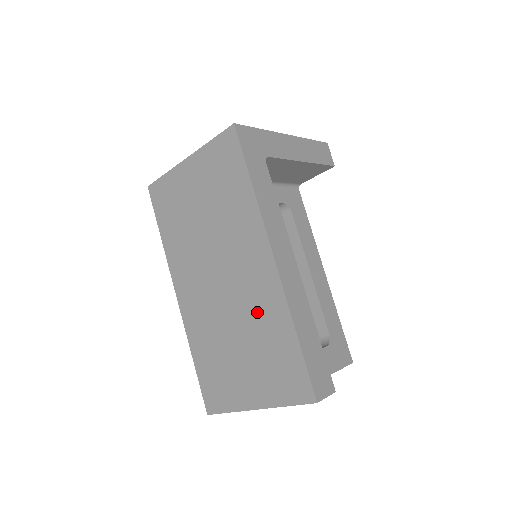
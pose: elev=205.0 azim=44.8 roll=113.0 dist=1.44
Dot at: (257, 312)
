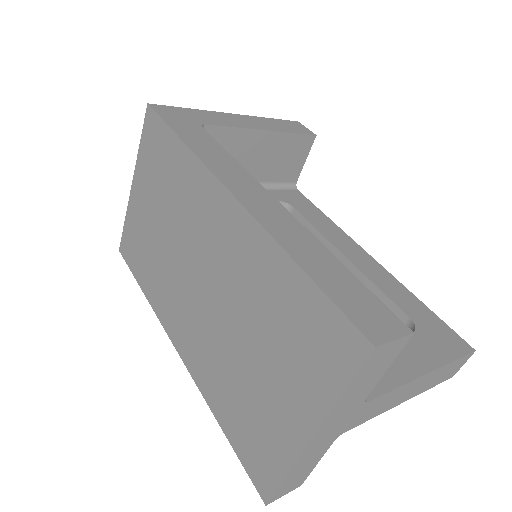
Dot at: (246, 281)
